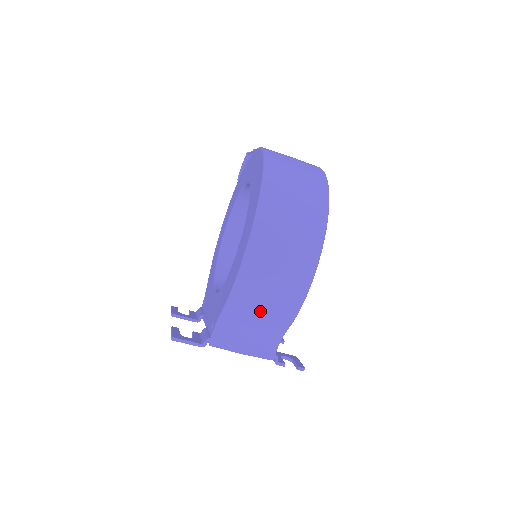
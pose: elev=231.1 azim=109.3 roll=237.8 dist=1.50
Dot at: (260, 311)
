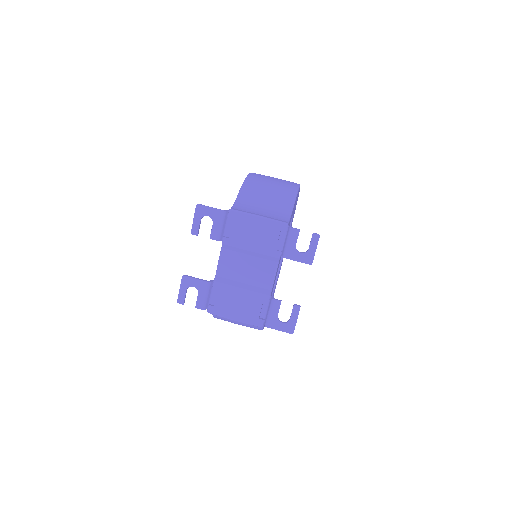
Dot at: (267, 192)
